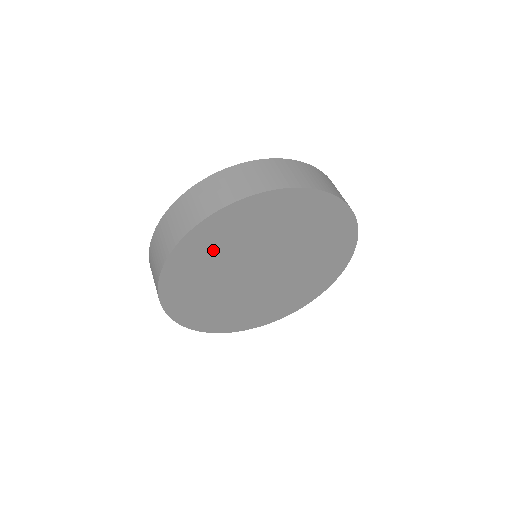
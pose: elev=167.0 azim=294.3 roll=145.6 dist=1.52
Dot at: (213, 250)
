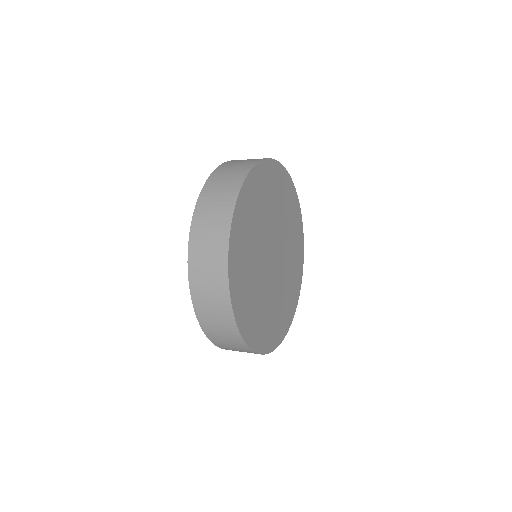
Dot at: (256, 206)
